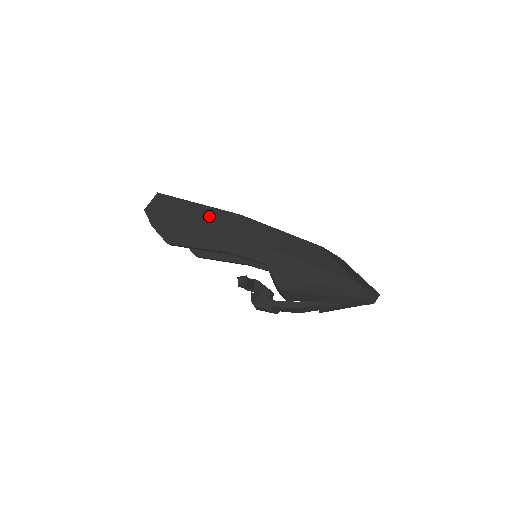
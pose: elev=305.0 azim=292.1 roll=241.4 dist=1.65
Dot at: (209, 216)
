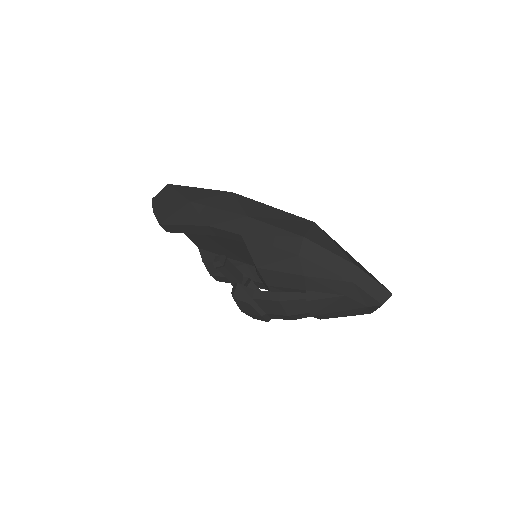
Dot at: (202, 195)
